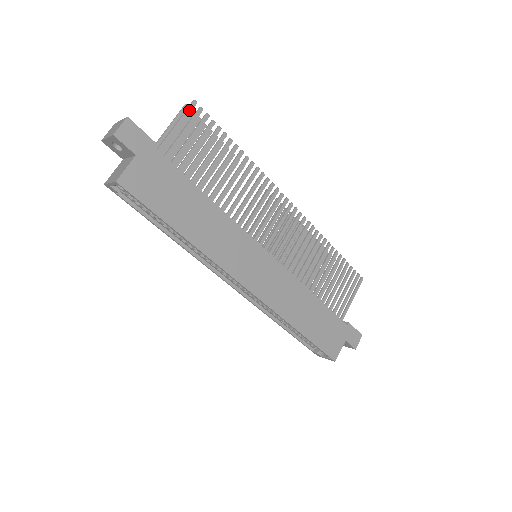
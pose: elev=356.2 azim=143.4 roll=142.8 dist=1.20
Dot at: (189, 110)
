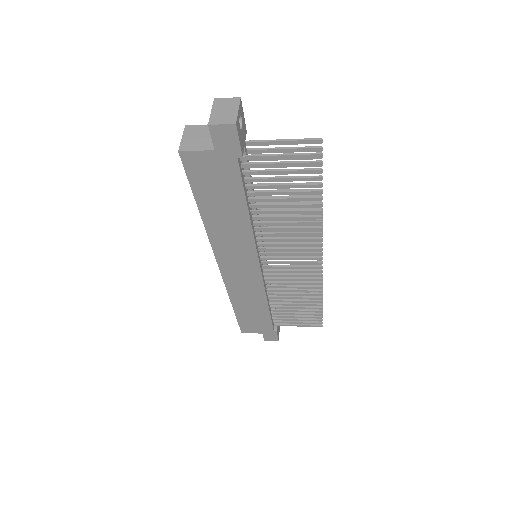
Dot at: (307, 156)
